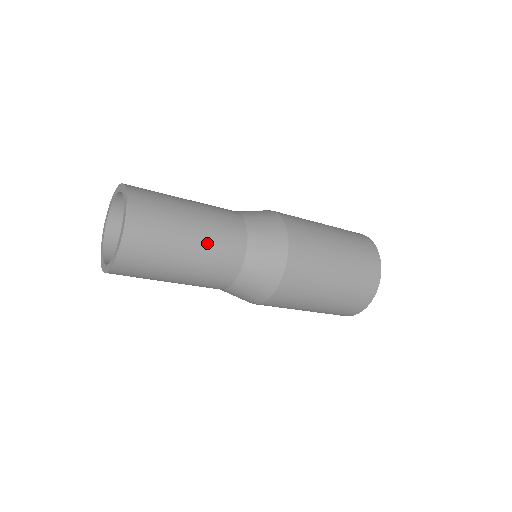
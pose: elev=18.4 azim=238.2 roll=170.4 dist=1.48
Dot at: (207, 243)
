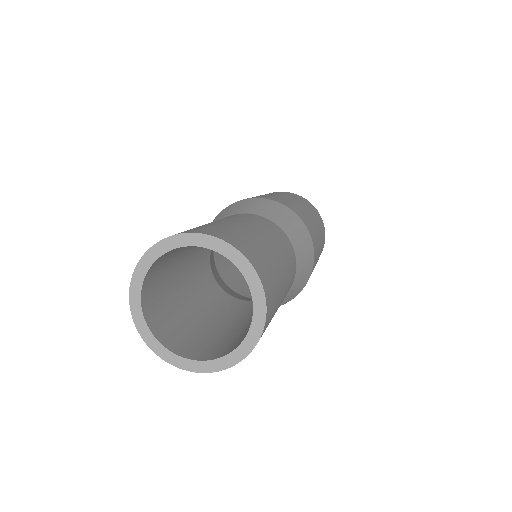
Dot at: (287, 286)
